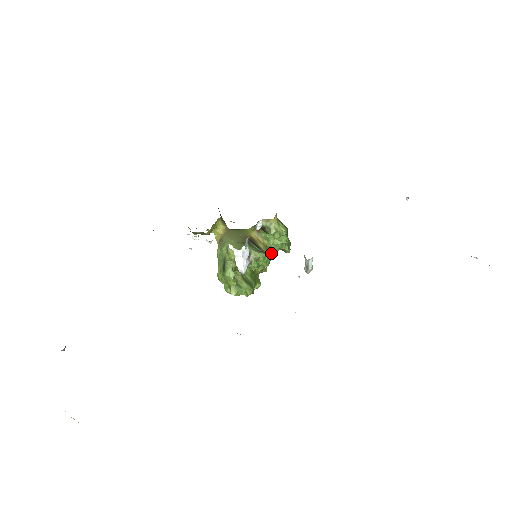
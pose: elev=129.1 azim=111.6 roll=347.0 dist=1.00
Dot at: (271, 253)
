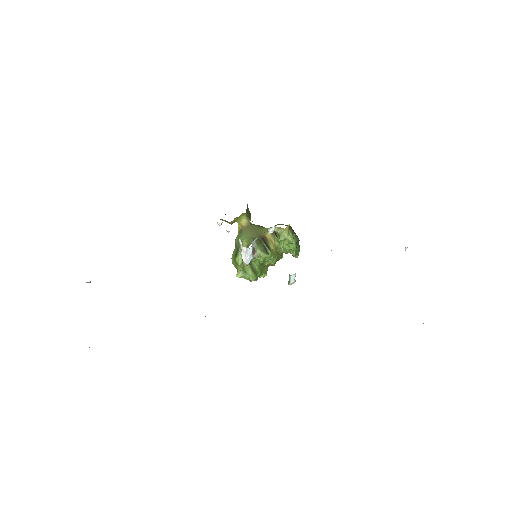
Dot at: (280, 253)
